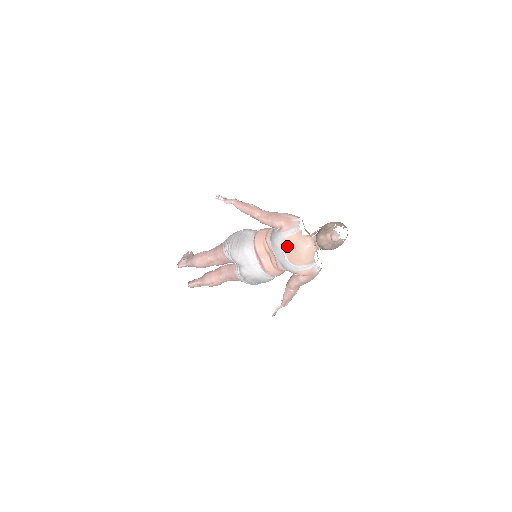
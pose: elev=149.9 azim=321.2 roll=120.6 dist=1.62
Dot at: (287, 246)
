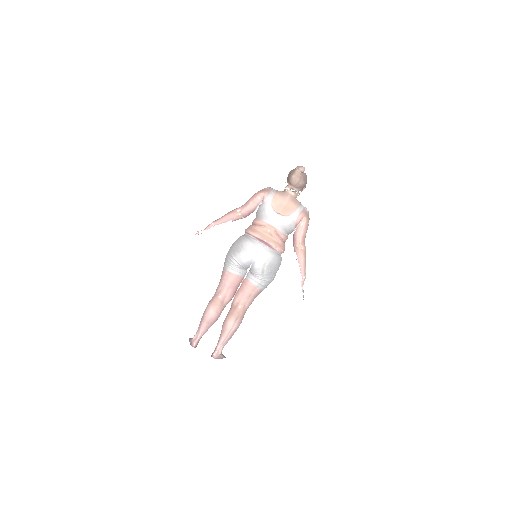
Dot at: (276, 205)
